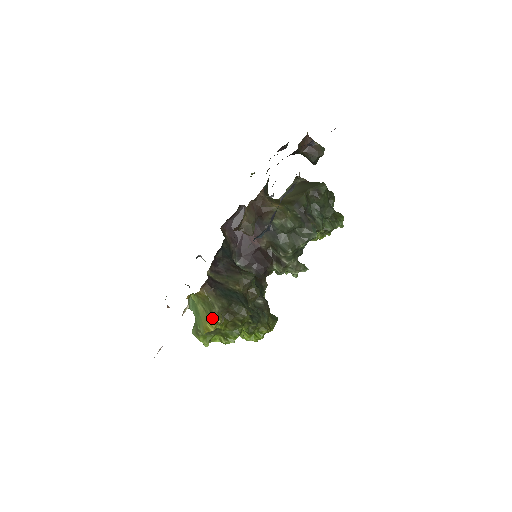
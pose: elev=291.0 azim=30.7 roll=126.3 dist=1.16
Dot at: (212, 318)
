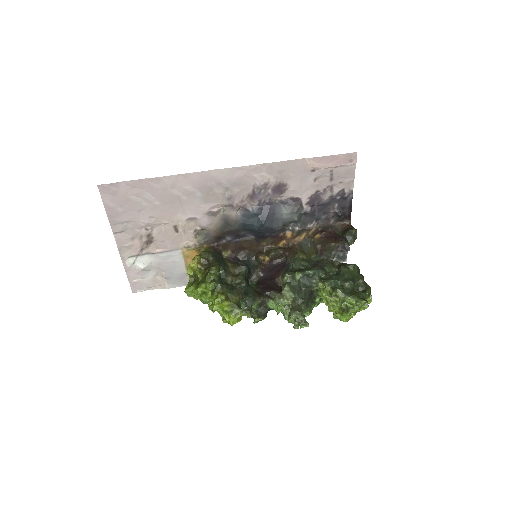
Dot at: occluded
